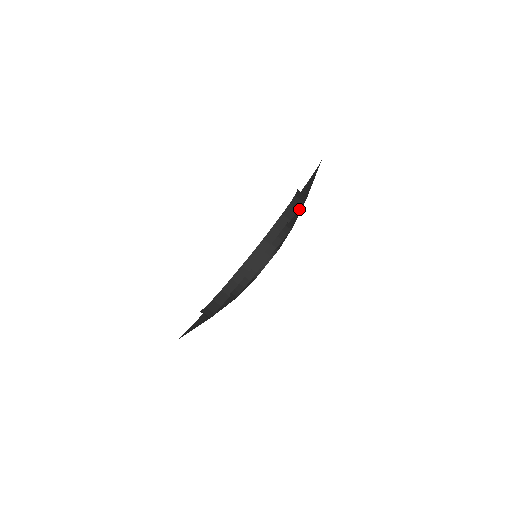
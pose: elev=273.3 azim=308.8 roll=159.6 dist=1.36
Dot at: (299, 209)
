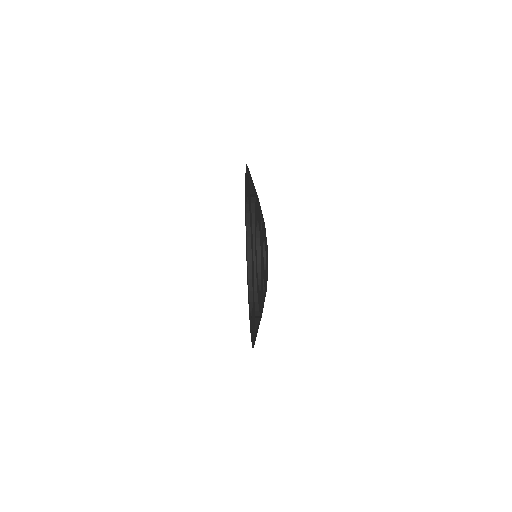
Dot at: (255, 245)
